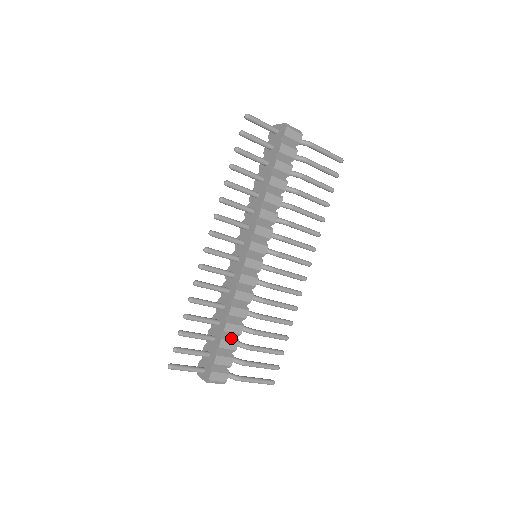
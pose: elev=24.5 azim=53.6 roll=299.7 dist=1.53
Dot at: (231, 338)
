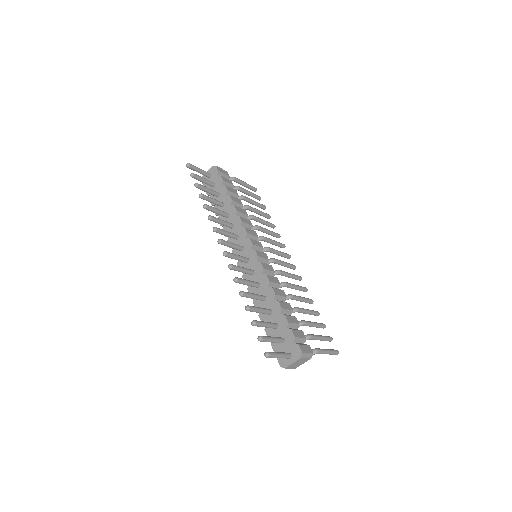
Dot at: (289, 315)
